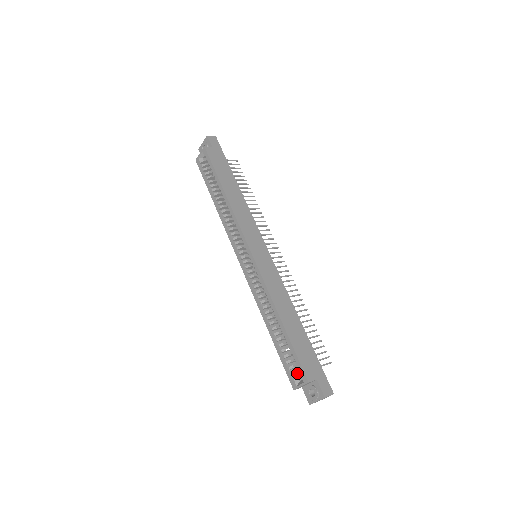
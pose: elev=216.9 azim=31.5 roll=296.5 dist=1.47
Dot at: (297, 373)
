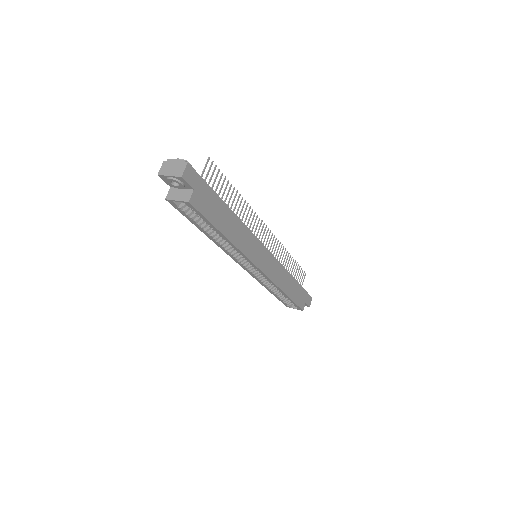
Dot at: occluded
